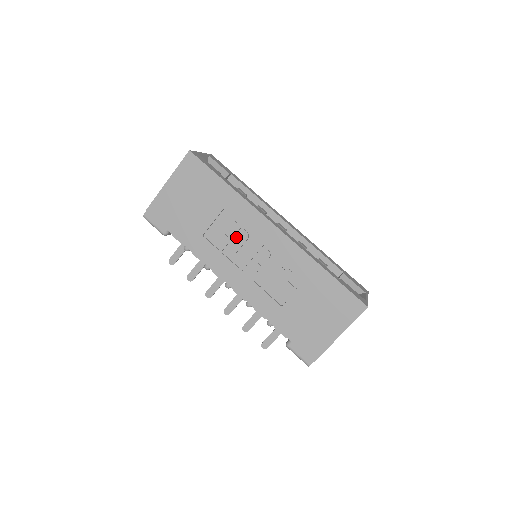
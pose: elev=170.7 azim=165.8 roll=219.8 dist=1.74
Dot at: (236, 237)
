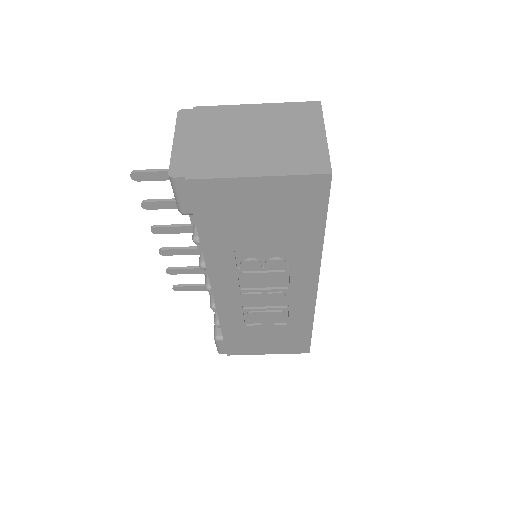
Dot at: (270, 272)
